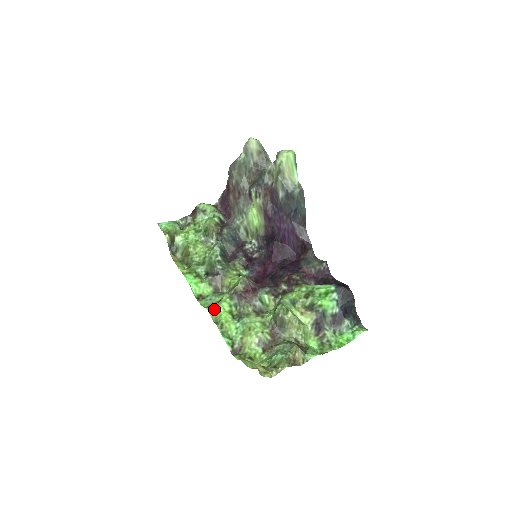
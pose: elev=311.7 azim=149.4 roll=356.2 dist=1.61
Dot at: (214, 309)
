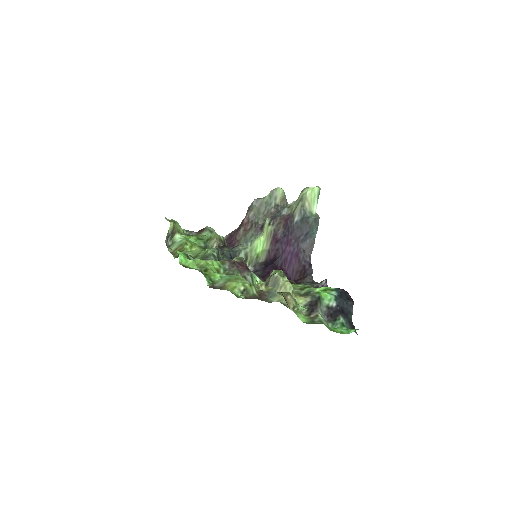
Dot at: (202, 260)
